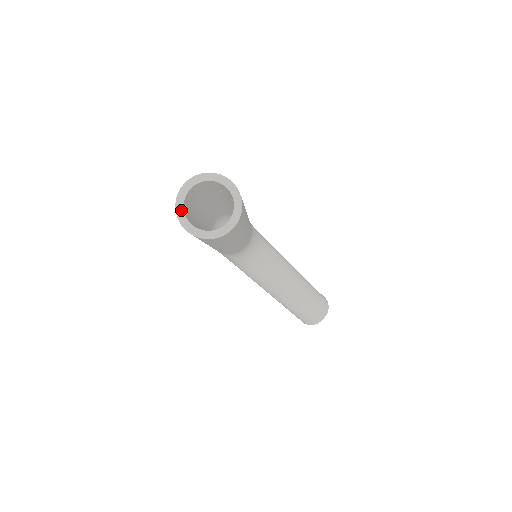
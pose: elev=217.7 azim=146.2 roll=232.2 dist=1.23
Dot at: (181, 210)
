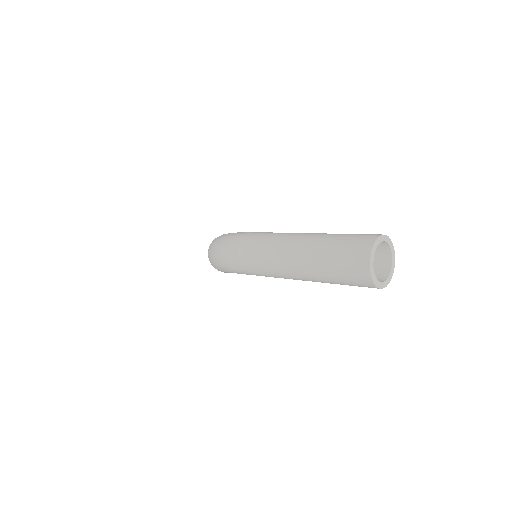
Dot at: (375, 278)
